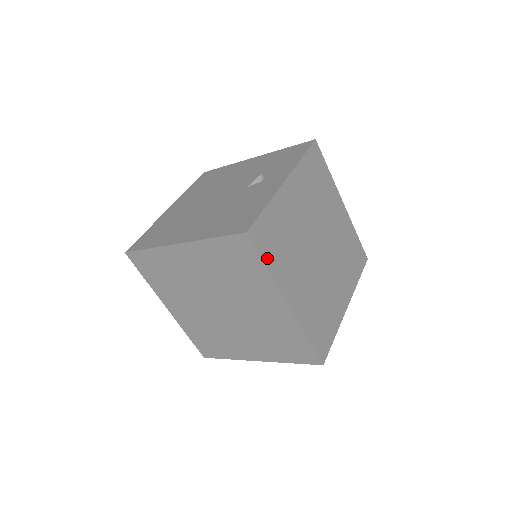
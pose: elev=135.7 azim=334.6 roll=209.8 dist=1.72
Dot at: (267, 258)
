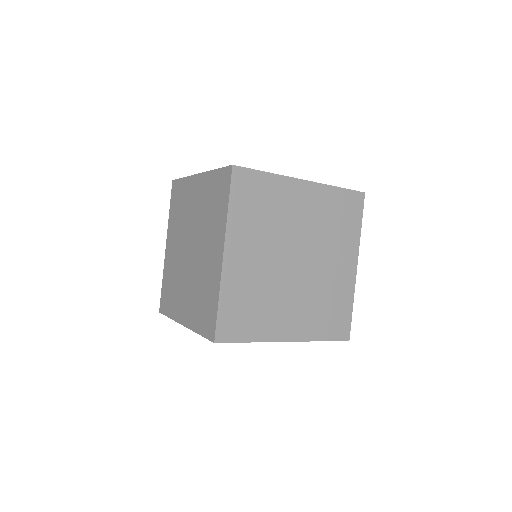
Dot at: (235, 201)
